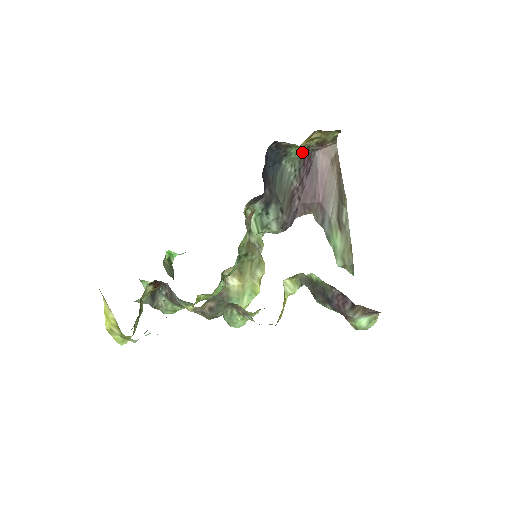
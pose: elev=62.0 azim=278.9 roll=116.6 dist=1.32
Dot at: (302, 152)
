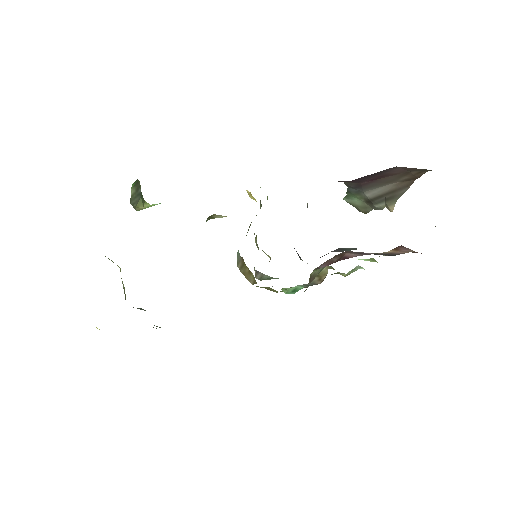
Dot at: occluded
